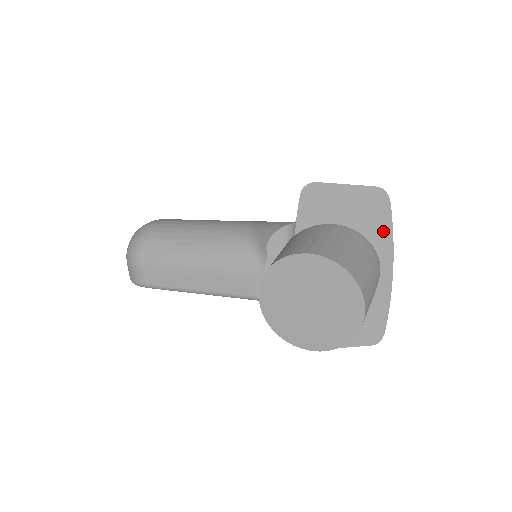
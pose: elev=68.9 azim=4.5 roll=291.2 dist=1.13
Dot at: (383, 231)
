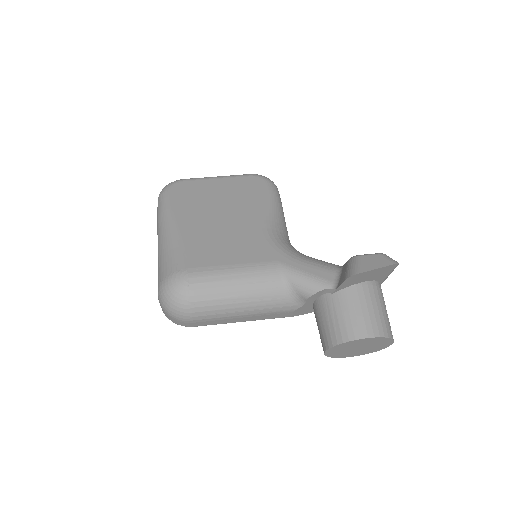
Dot at: (388, 275)
